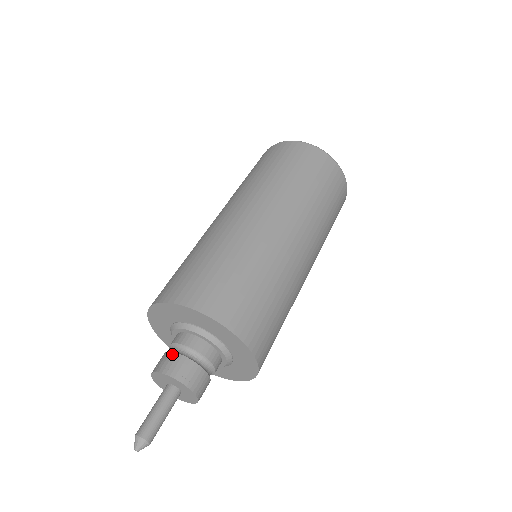
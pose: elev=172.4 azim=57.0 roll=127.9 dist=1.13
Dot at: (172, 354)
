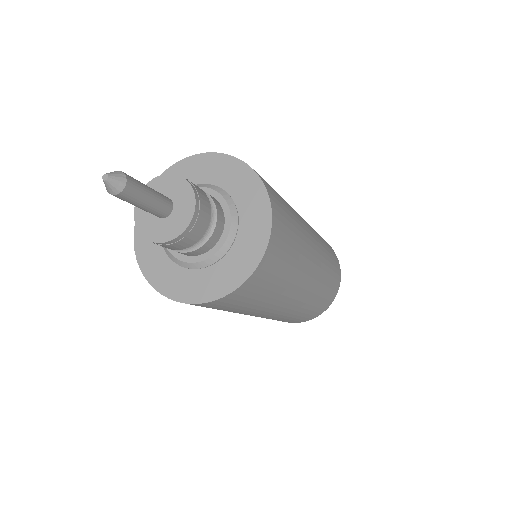
Dot at: occluded
